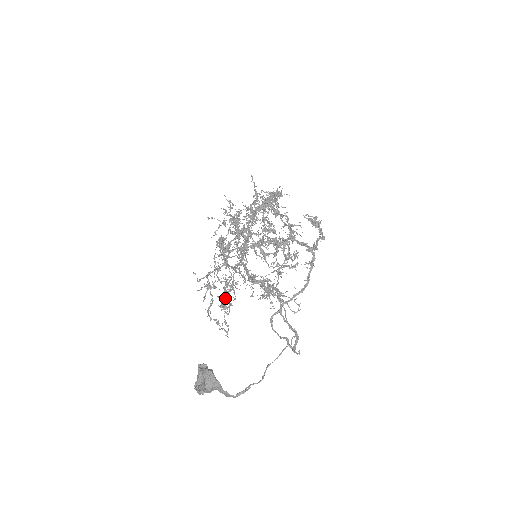
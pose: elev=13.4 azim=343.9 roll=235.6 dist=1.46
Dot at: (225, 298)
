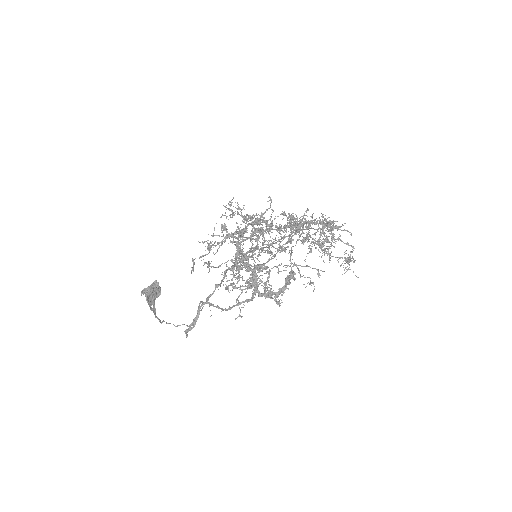
Dot at: occluded
